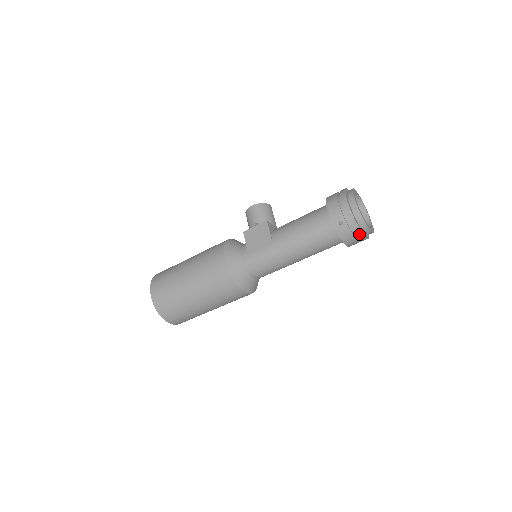
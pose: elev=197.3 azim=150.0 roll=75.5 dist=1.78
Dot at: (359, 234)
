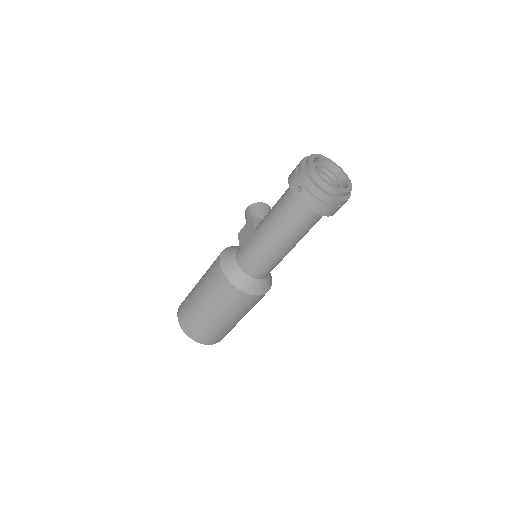
Dot at: (322, 196)
